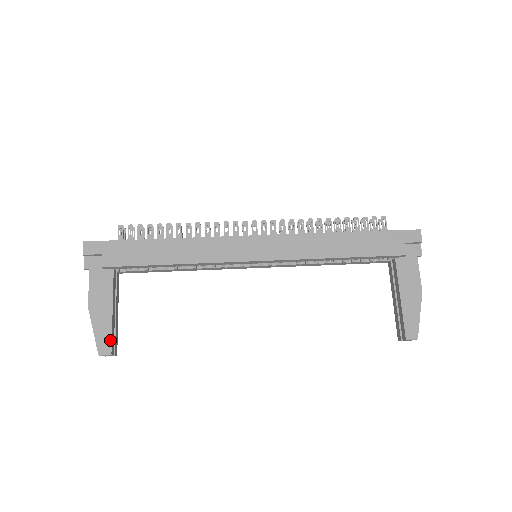
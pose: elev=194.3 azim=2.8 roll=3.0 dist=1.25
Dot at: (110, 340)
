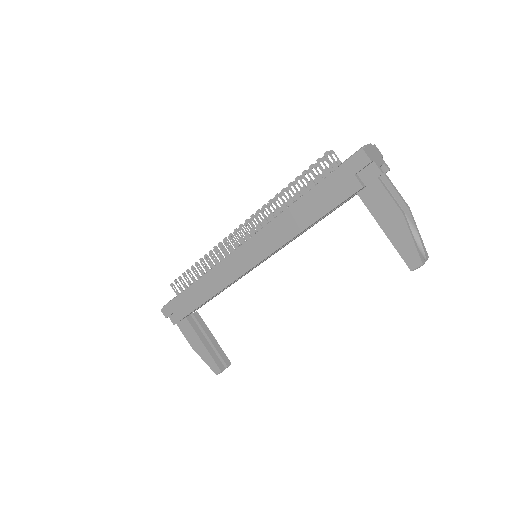
Dot at: (215, 363)
